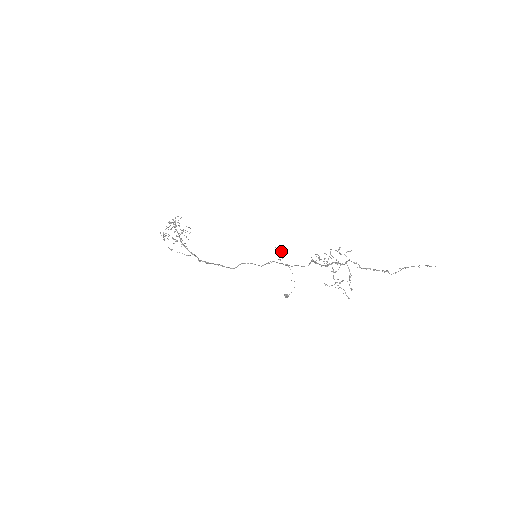
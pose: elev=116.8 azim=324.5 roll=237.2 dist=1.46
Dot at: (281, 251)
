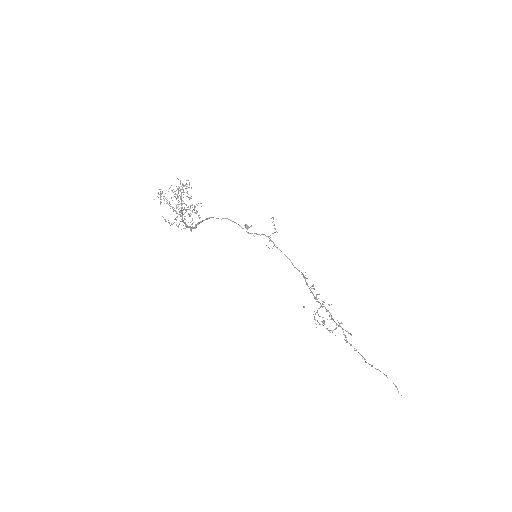
Dot at: (275, 229)
